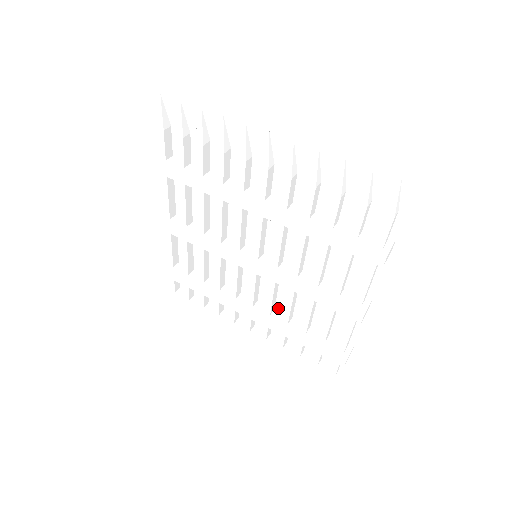
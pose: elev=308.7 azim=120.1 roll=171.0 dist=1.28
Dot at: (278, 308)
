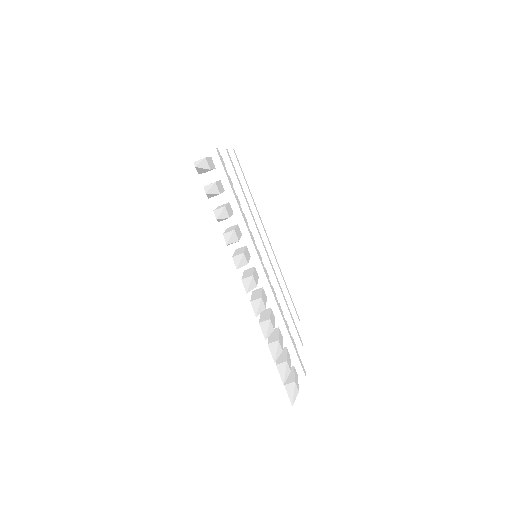
Dot at: (273, 263)
